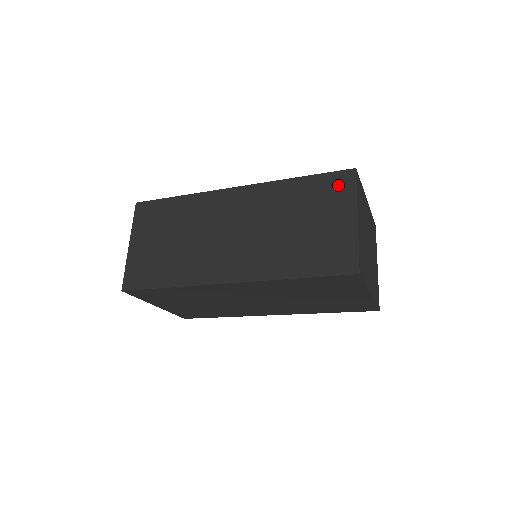
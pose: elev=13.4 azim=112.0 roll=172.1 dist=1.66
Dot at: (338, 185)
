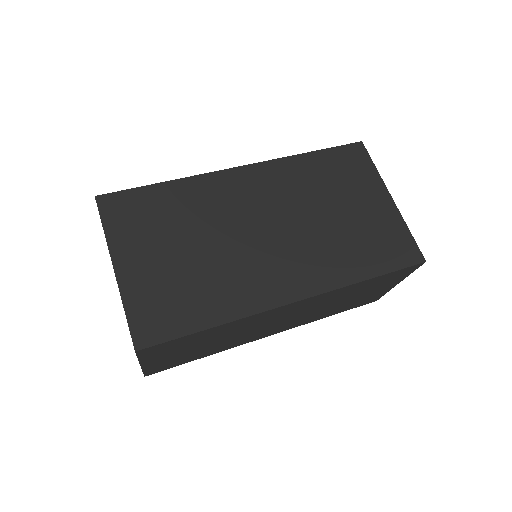
Dot at: (402, 274)
